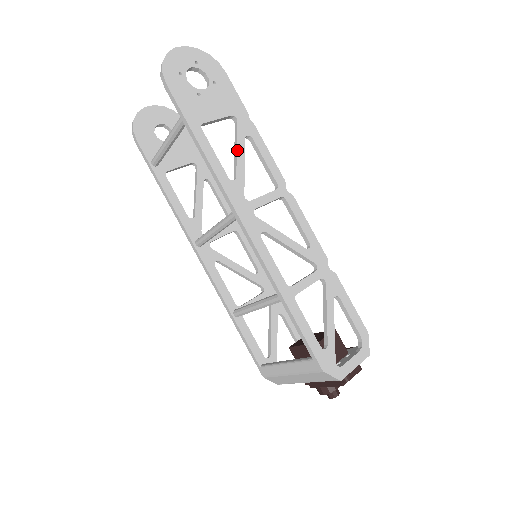
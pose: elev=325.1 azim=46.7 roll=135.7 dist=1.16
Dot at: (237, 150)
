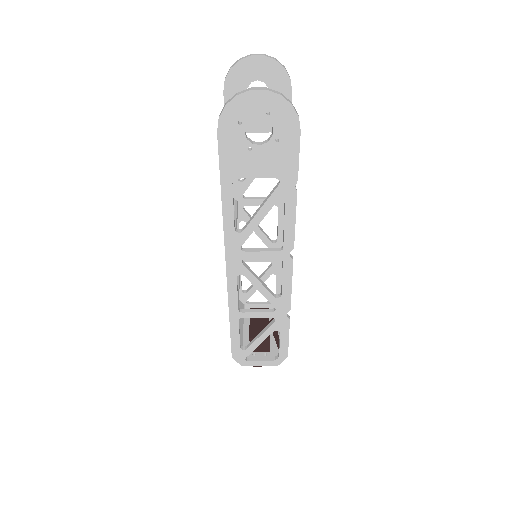
Dot at: (259, 210)
